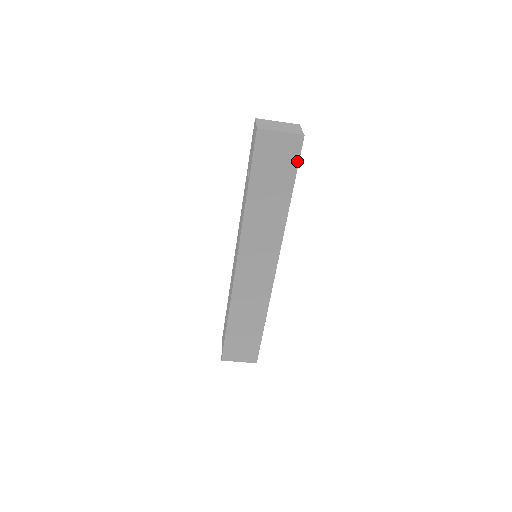
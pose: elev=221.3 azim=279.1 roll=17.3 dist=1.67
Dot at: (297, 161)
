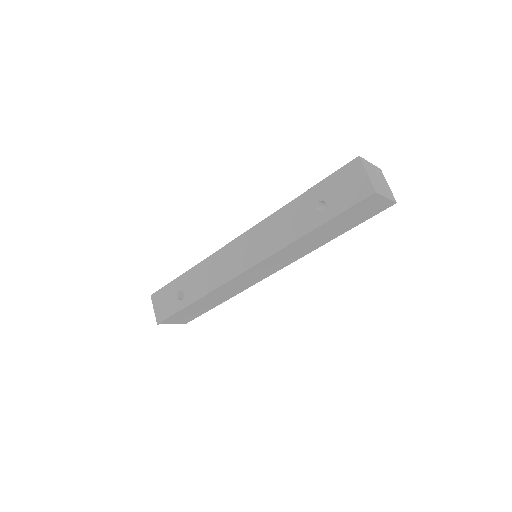
Dot at: (371, 216)
